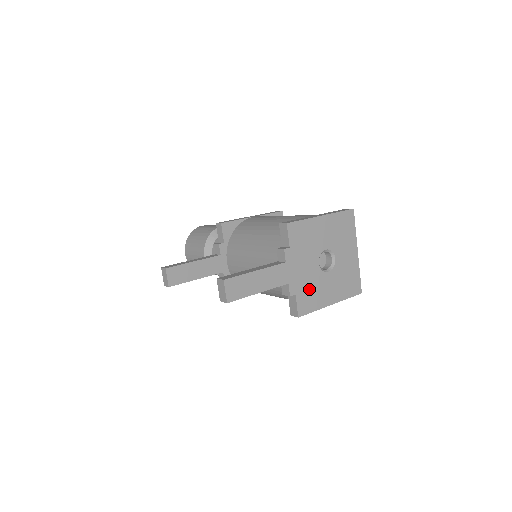
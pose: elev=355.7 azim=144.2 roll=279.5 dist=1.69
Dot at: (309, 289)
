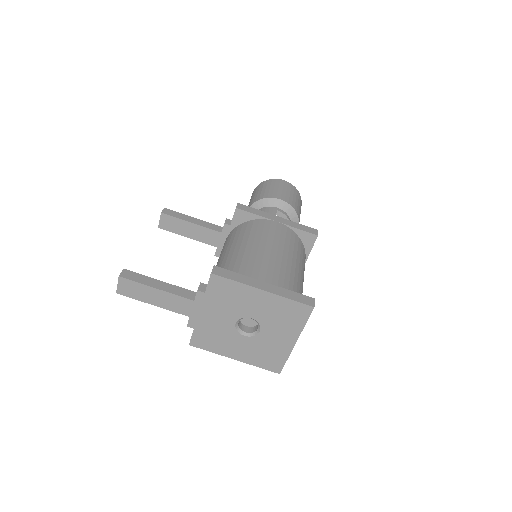
Dot at: (213, 334)
